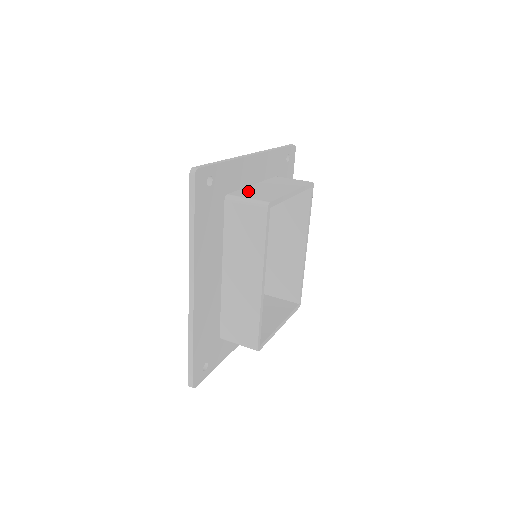
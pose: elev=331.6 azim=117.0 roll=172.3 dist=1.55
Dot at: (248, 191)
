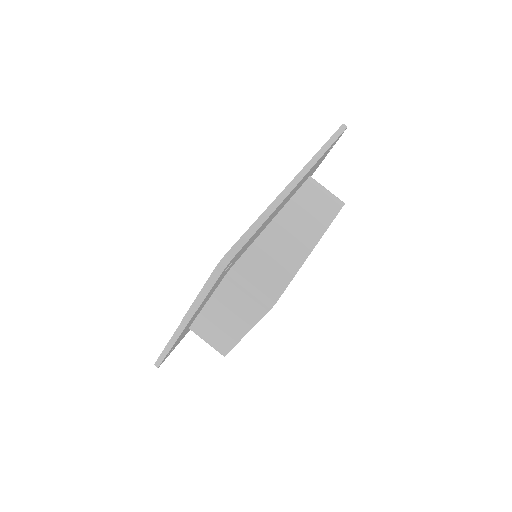
Dot at: (203, 326)
